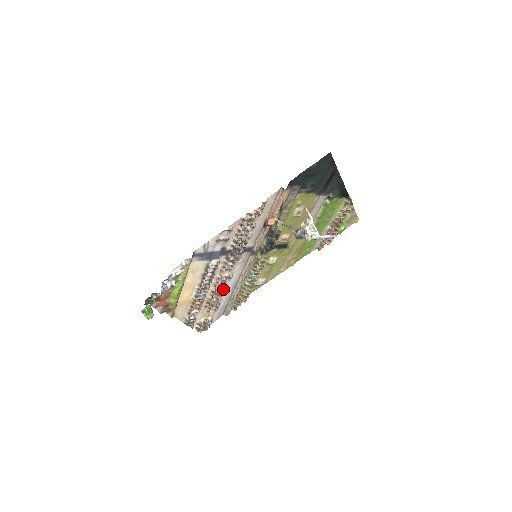
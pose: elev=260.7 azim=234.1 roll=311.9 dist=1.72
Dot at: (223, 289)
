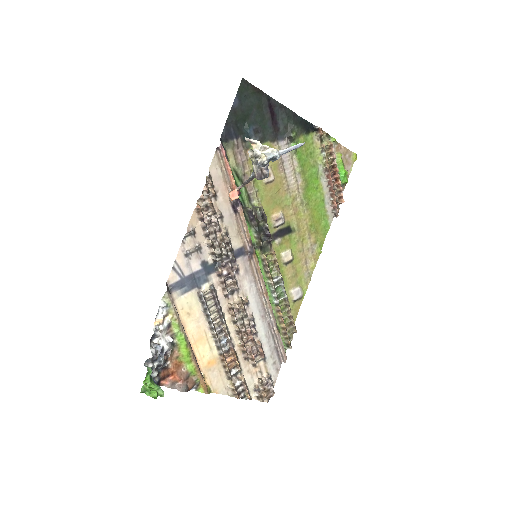
Dot at: (249, 323)
